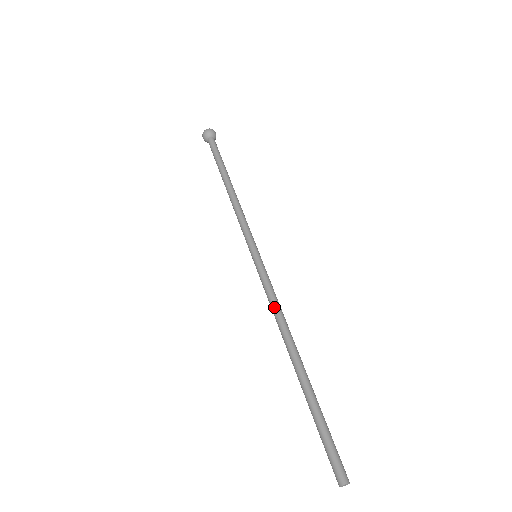
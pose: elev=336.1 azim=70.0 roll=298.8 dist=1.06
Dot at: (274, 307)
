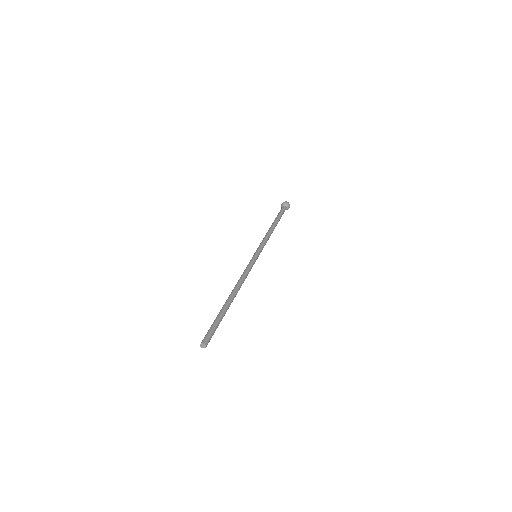
Dot at: (242, 275)
